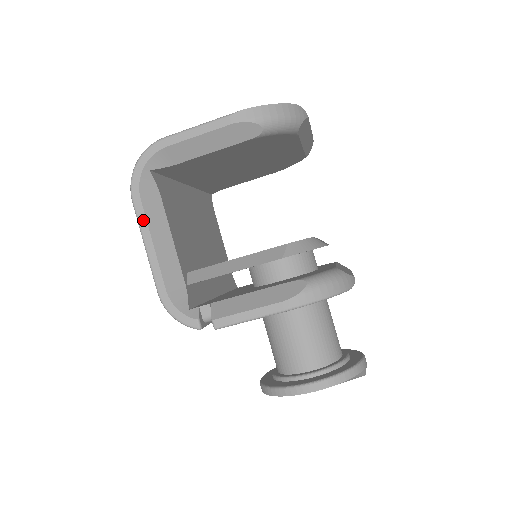
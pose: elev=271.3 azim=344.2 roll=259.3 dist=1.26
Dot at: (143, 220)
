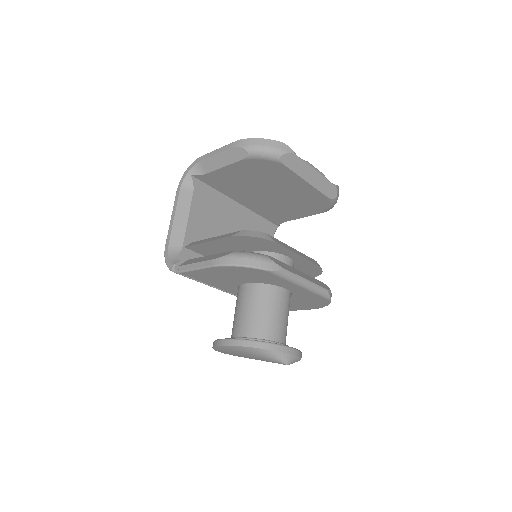
Dot at: (176, 202)
